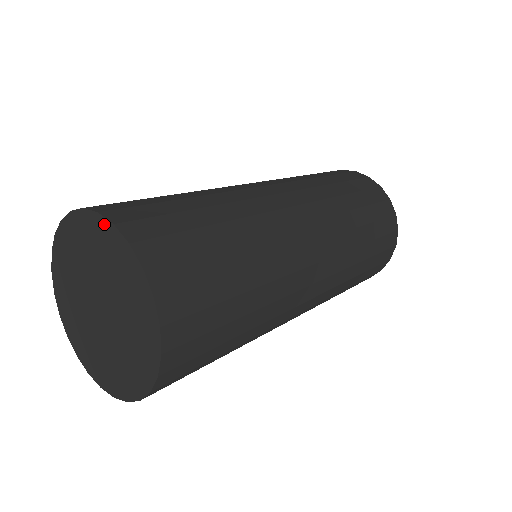
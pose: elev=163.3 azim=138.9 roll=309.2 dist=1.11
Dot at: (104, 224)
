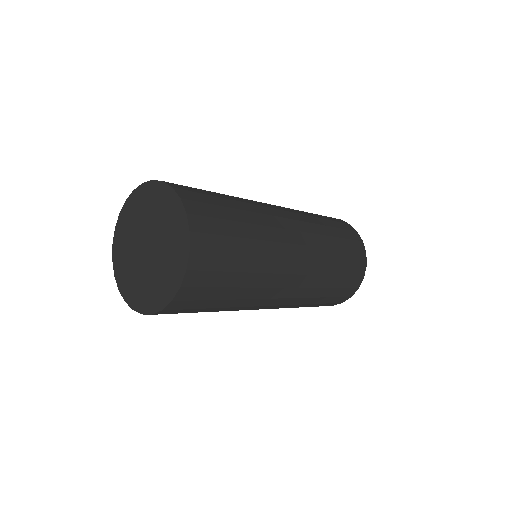
Dot at: (166, 188)
